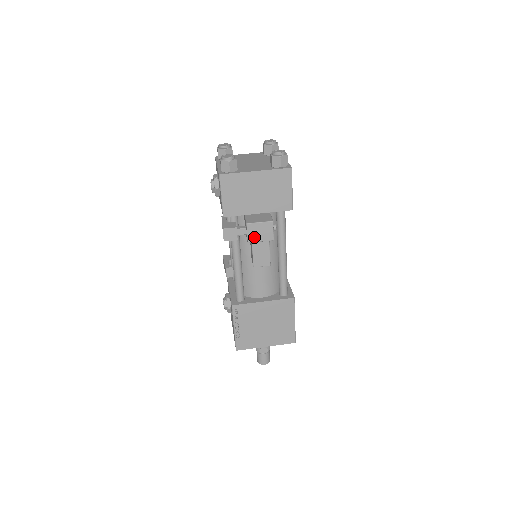
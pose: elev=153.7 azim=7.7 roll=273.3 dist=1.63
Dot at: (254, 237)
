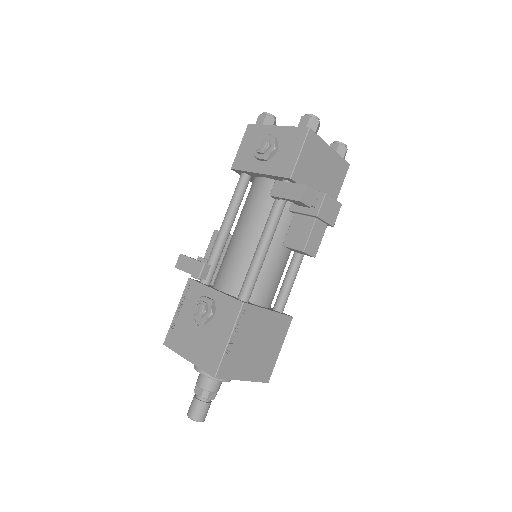
Dot at: (324, 213)
